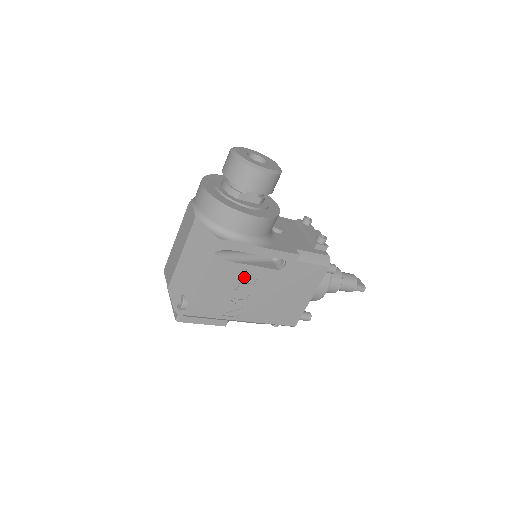
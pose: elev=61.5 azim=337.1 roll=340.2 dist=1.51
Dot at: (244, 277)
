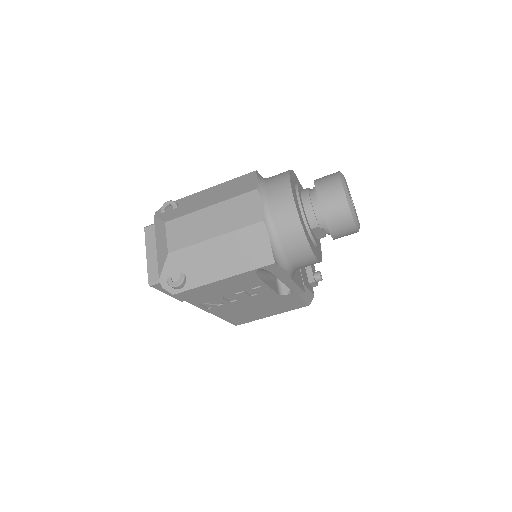
Dot at: (251, 289)
